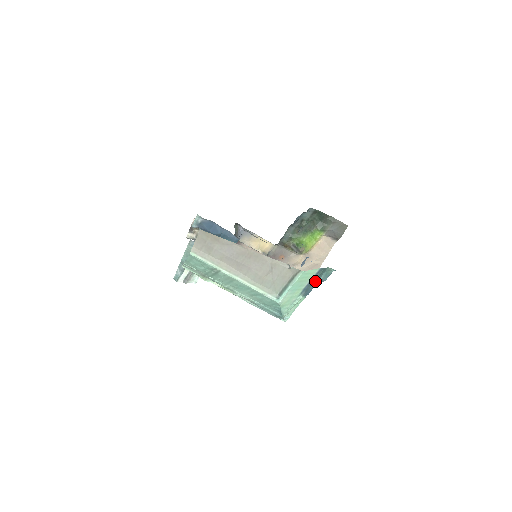
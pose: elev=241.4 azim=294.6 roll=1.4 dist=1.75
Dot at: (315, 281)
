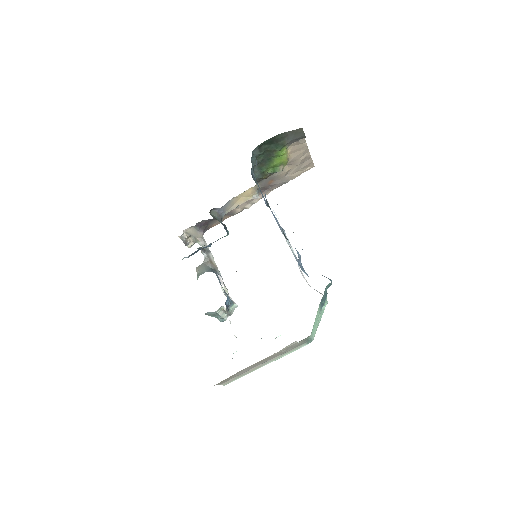
Dot at: (324, 297)
